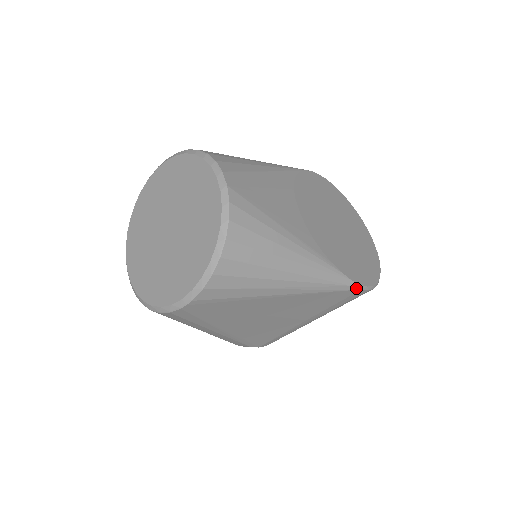
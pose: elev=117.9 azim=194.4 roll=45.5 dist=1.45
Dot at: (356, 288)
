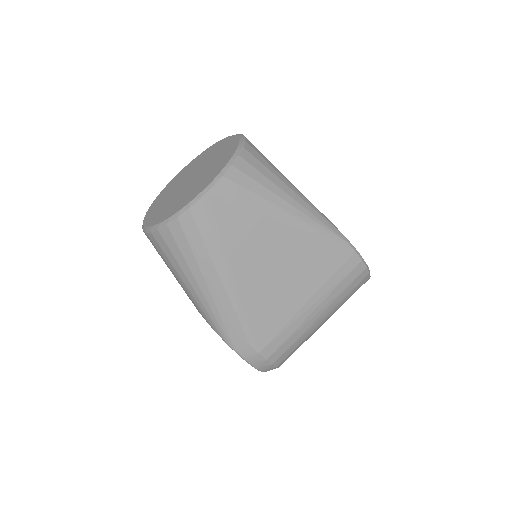
Dot at: (351, 247)
